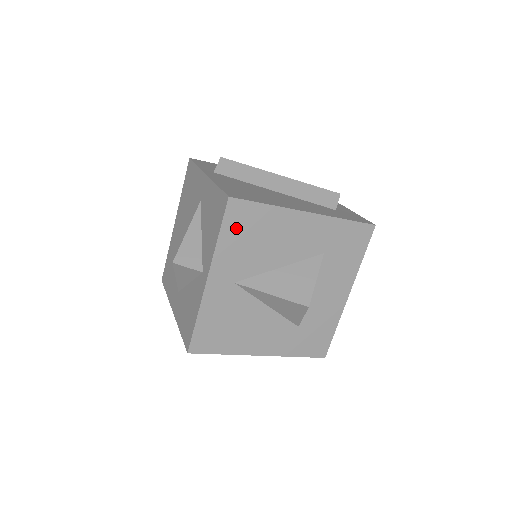
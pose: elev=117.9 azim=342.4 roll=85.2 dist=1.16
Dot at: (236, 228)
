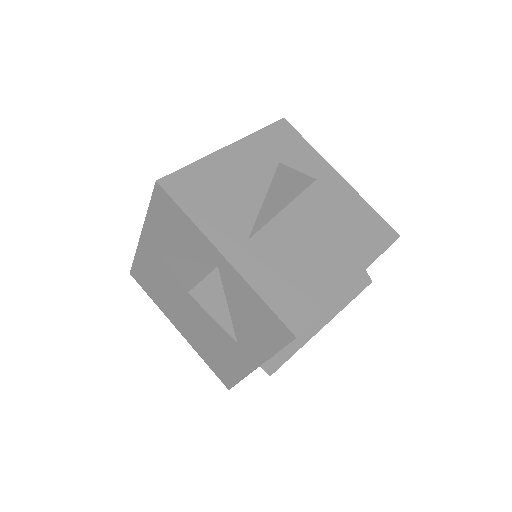
Dot at: (192, 198)
